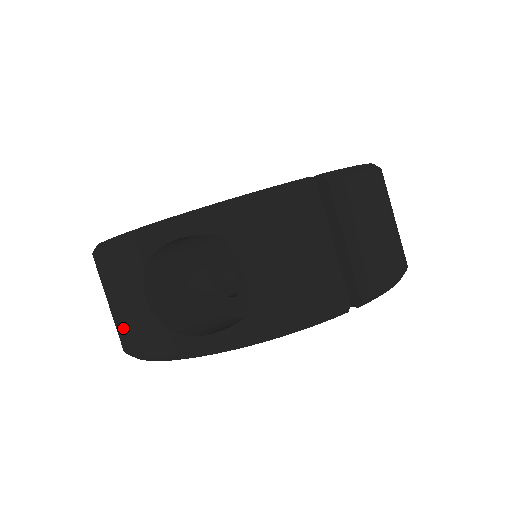
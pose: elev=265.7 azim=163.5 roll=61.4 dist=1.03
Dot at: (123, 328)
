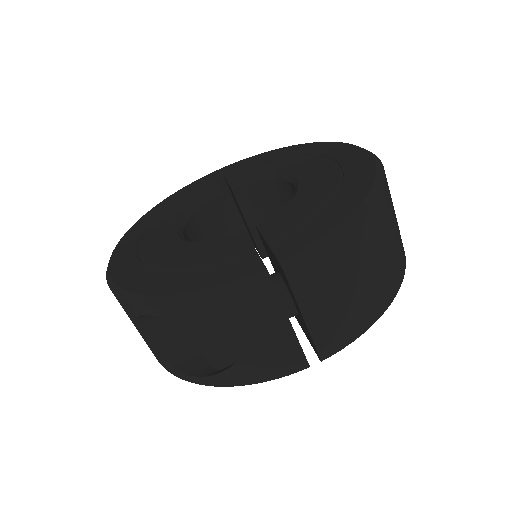
Dot at: occluded
